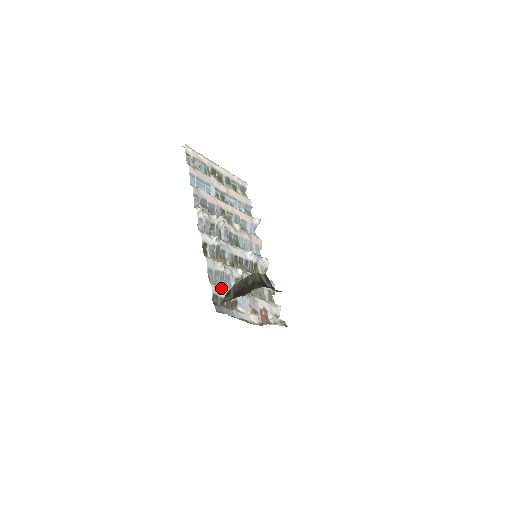
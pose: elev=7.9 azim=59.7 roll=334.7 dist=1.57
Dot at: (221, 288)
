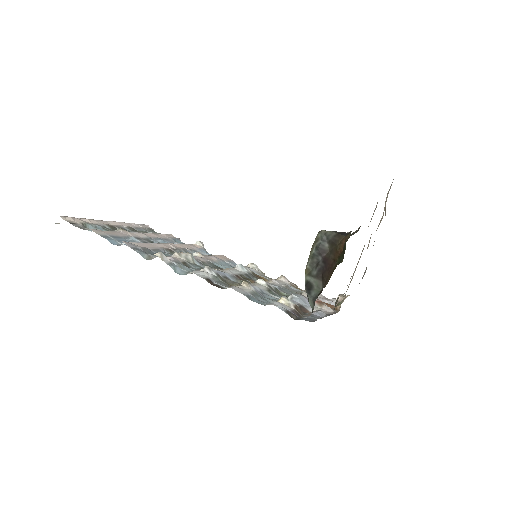
Dot at: (279, 303)
